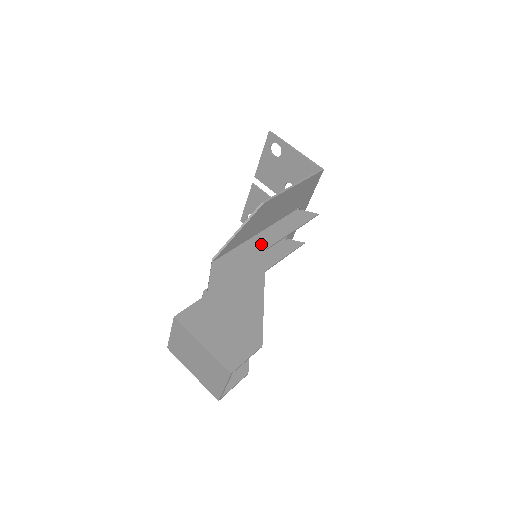
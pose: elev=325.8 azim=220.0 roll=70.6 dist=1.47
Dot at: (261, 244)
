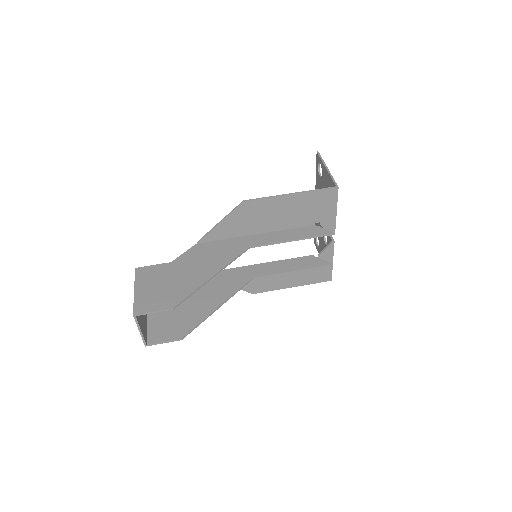
Dot at: (250, 242)
